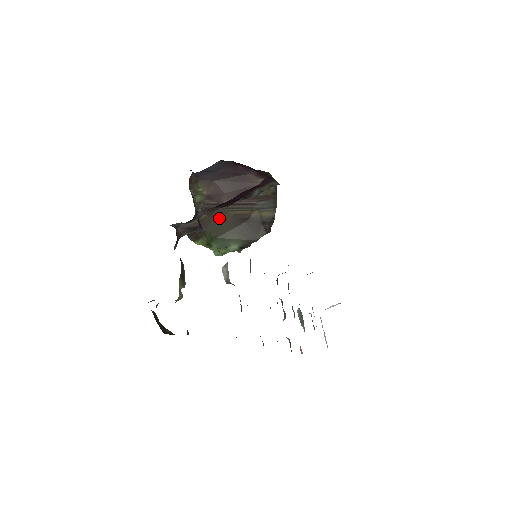
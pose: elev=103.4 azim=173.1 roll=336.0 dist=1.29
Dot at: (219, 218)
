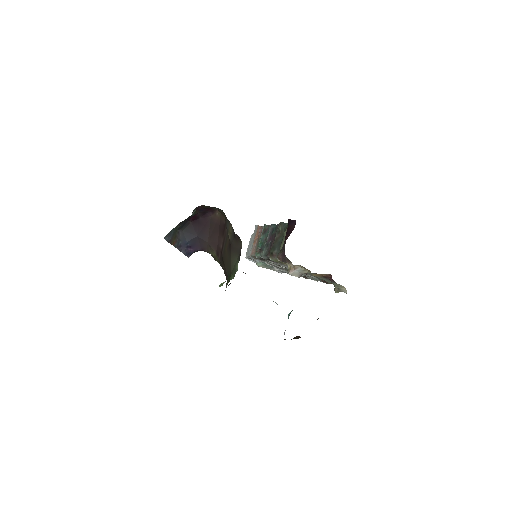
Dot at: (225, 260)
